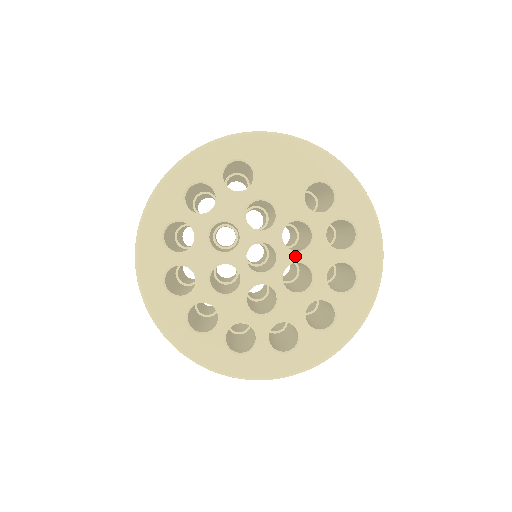
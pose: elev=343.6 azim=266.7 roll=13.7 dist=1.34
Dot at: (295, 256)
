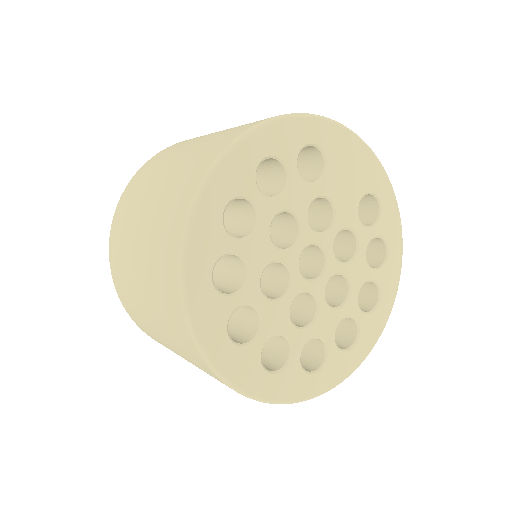
Dot at: (340, 267)
